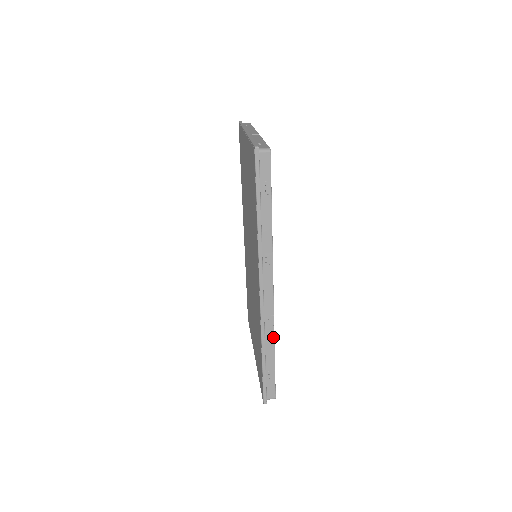
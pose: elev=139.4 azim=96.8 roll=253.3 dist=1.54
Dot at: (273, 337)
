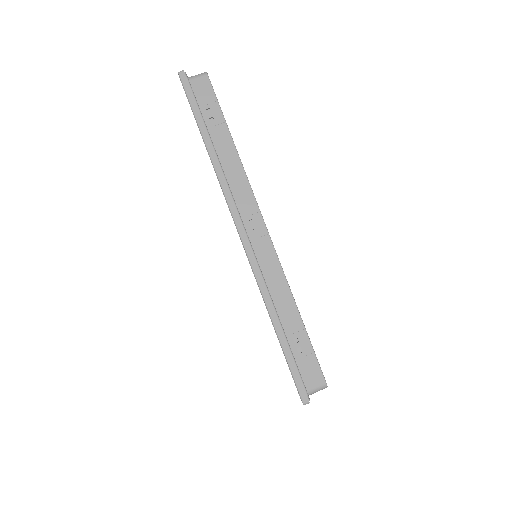
Dot at: occluded
